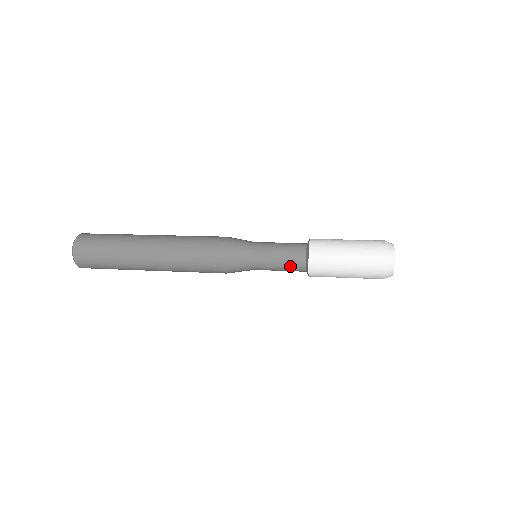
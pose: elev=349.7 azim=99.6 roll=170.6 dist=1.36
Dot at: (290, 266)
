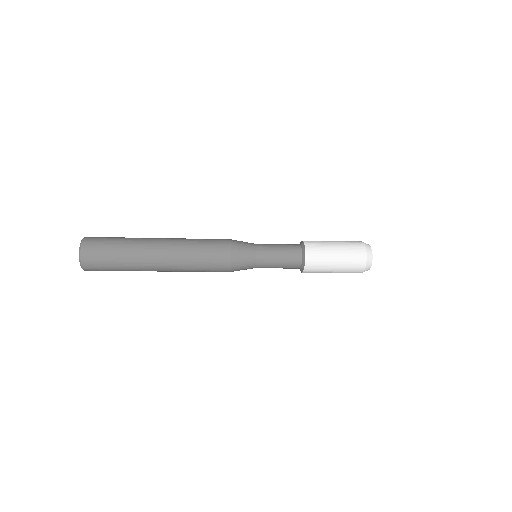
Dot at: (288, 265)
